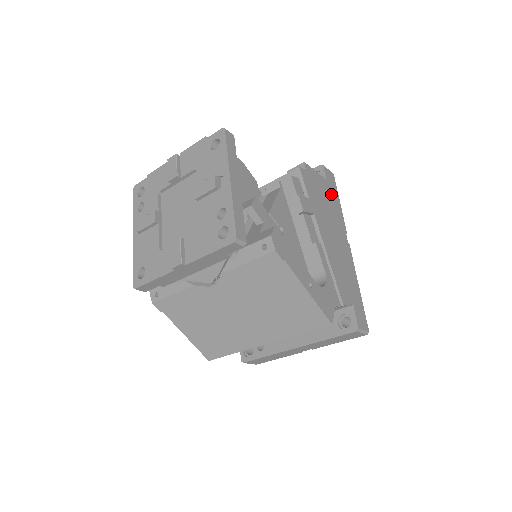
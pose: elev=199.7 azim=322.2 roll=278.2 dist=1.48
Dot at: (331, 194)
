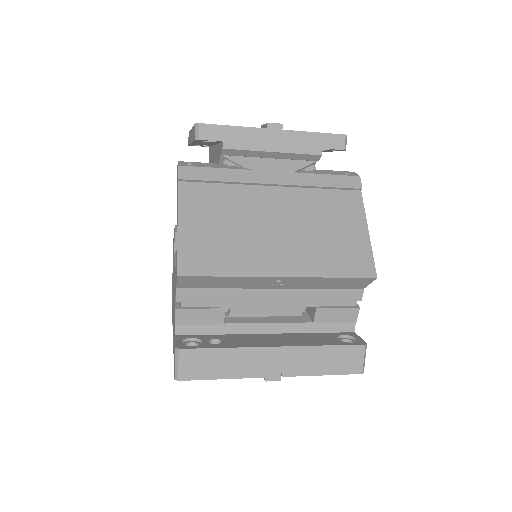
Dot at: occluded
